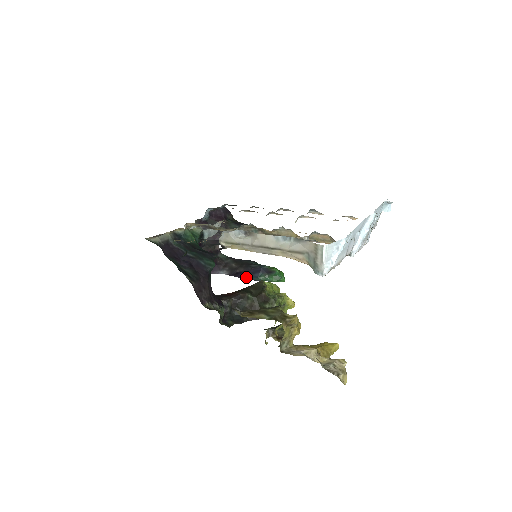
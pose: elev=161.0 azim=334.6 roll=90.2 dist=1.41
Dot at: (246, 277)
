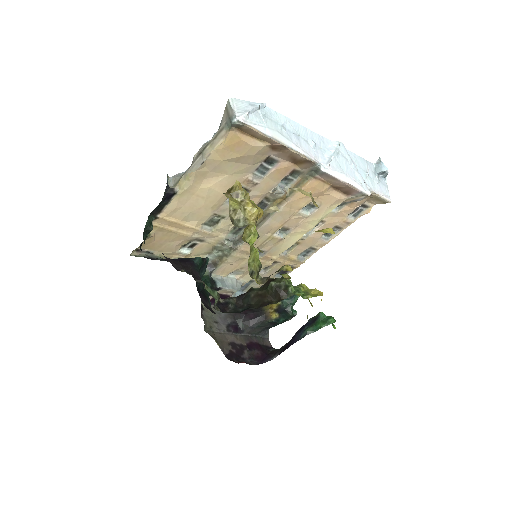
Dot at: (294, 341)
